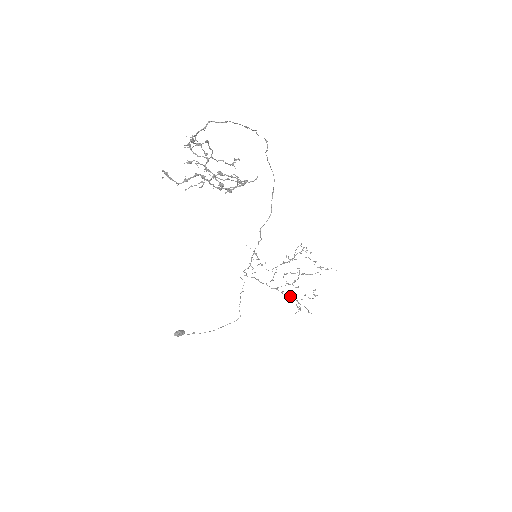
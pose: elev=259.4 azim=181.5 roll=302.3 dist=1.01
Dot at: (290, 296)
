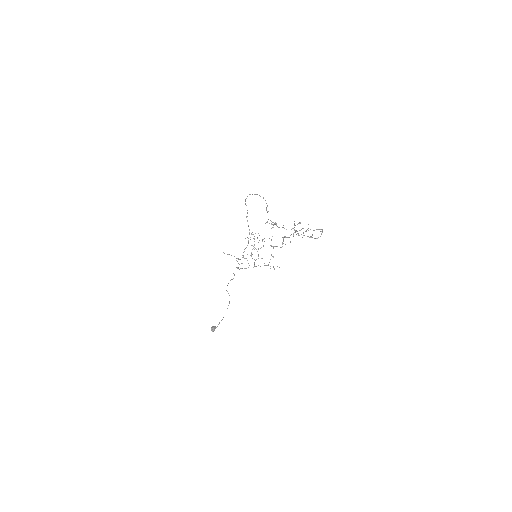
Dot at: occluded
